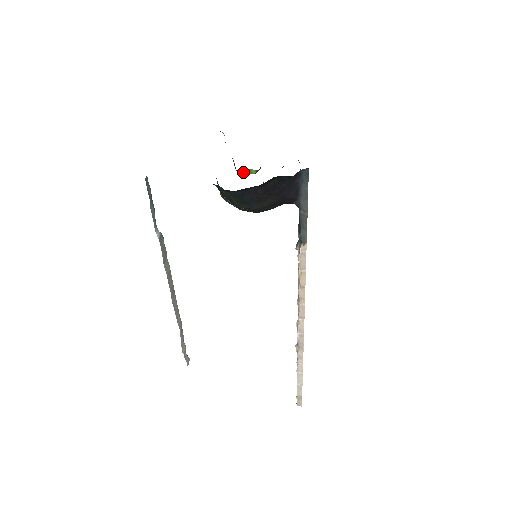
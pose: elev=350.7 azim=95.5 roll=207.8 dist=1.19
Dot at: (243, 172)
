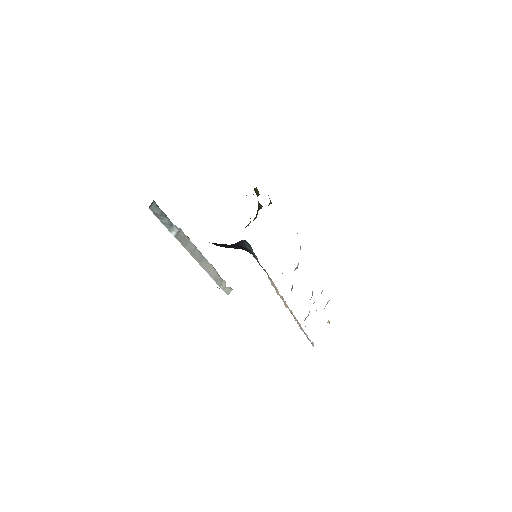
Dot at: occluded
